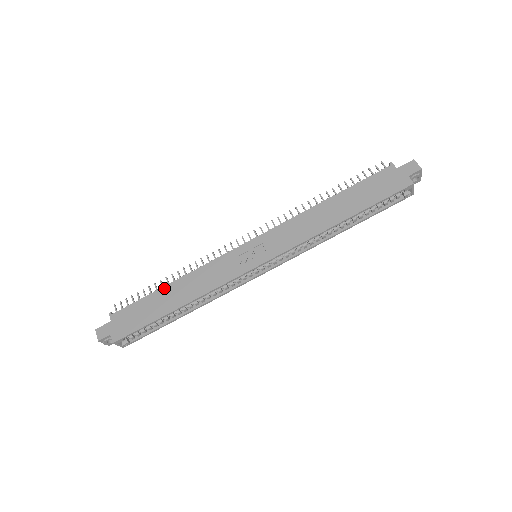
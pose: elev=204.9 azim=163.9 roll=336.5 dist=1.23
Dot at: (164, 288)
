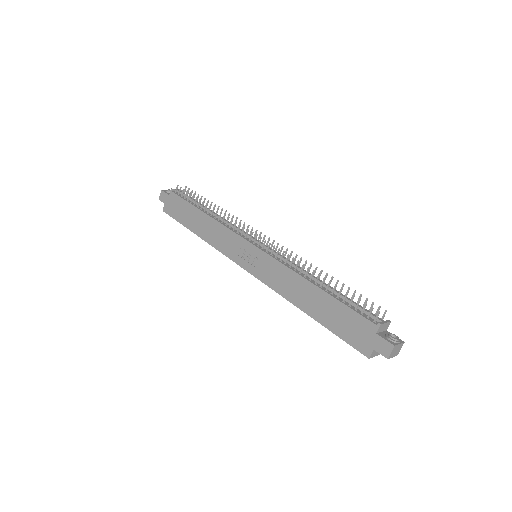
Dot at: (199, 211)
